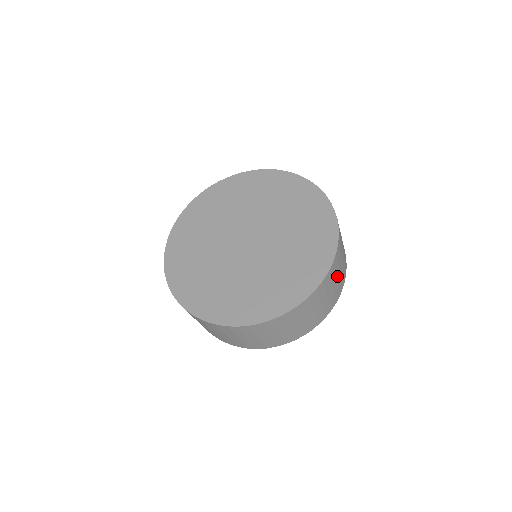
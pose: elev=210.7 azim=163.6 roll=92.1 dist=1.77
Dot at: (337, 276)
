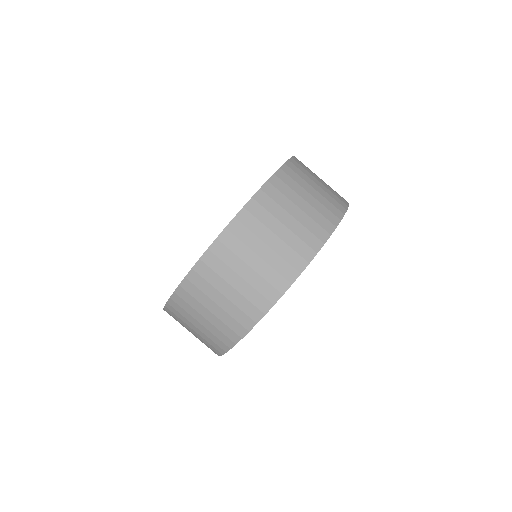
Dot at: occluded
